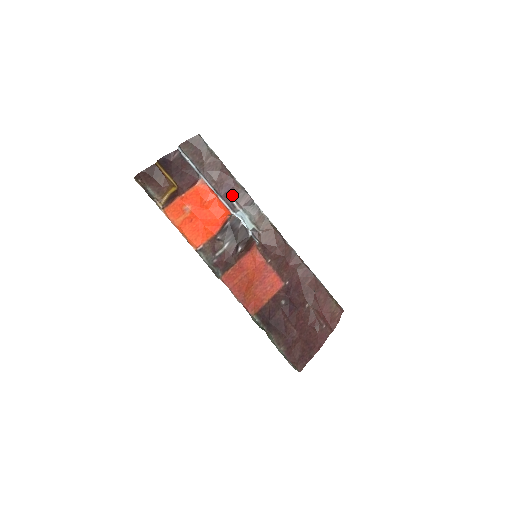
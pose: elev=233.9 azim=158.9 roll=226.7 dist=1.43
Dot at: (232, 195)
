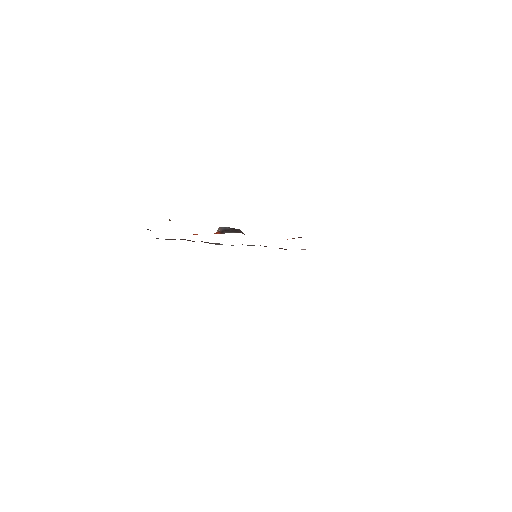
Dot at: occluded
